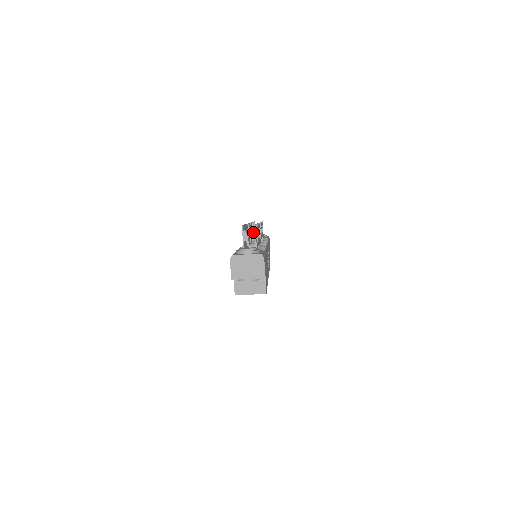
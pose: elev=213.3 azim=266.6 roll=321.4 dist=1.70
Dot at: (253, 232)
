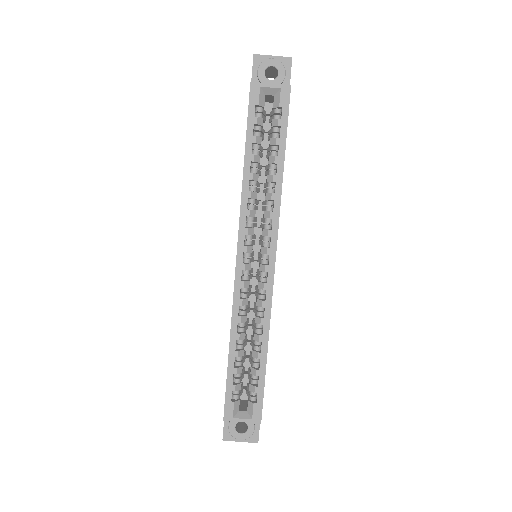
Dot at: occluded
